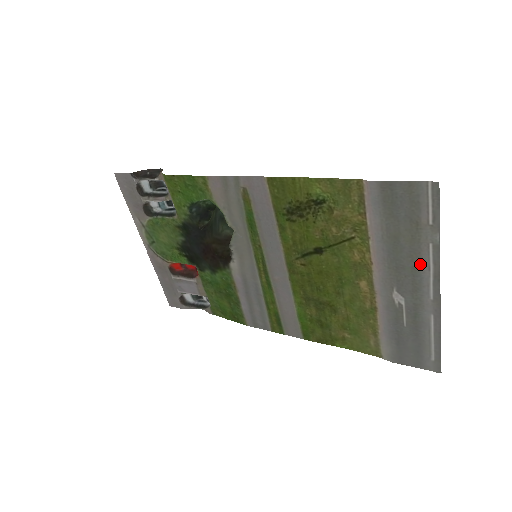
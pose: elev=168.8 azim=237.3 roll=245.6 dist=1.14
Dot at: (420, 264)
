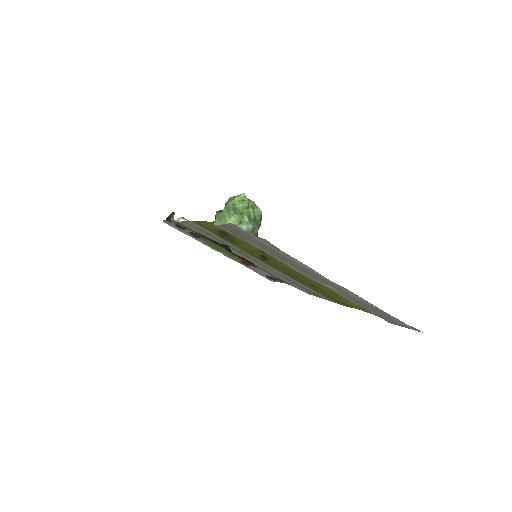
Dot at: (304, 268)
